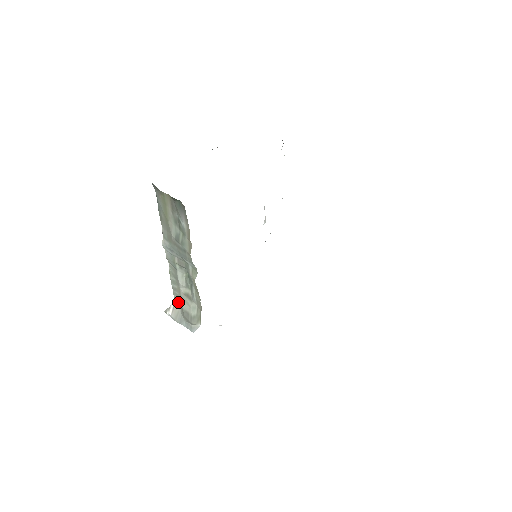
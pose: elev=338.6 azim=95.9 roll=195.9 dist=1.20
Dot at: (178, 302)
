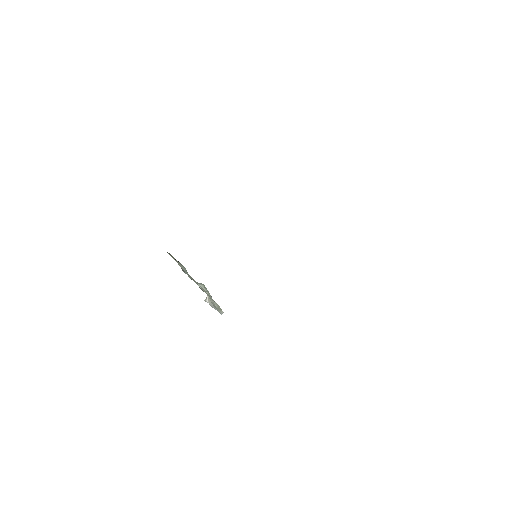
Dot at: occluded
